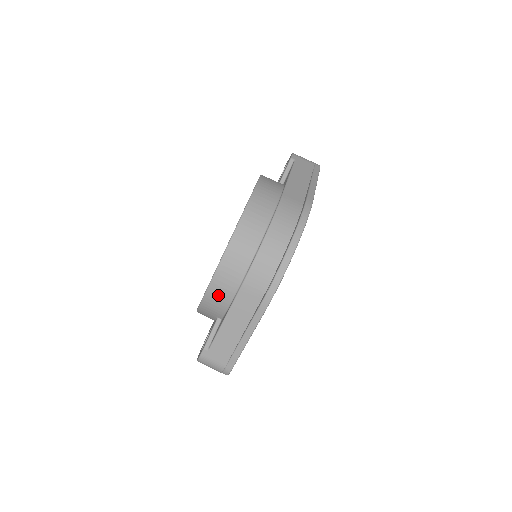
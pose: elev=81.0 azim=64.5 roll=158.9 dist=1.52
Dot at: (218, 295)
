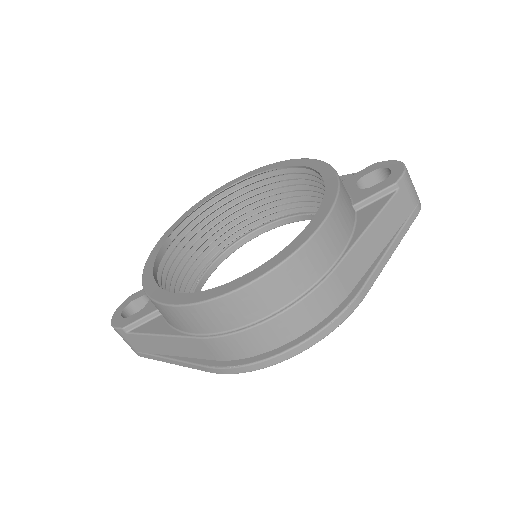
Dot at: (170, 316)
